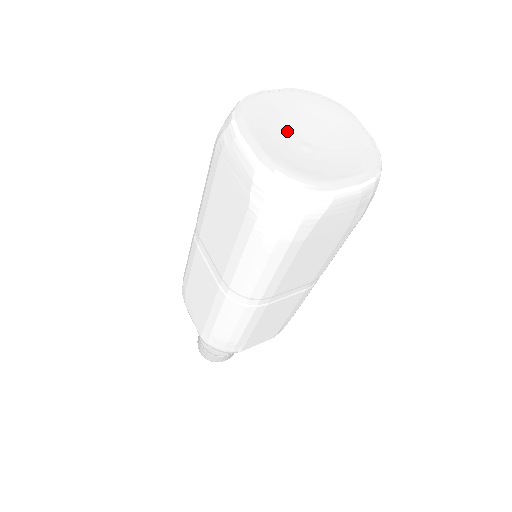
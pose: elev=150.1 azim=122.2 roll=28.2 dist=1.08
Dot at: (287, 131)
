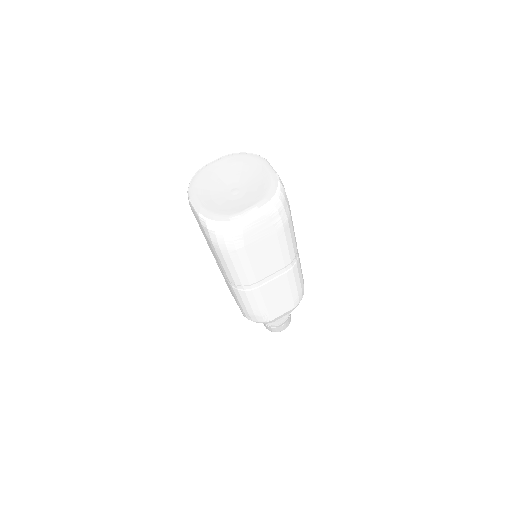
Dot at: (222, 185)
